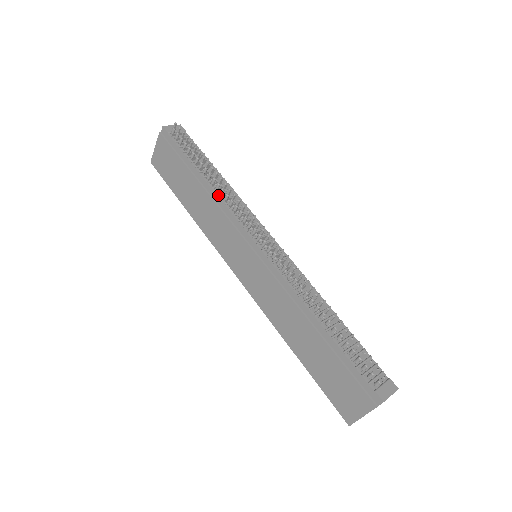
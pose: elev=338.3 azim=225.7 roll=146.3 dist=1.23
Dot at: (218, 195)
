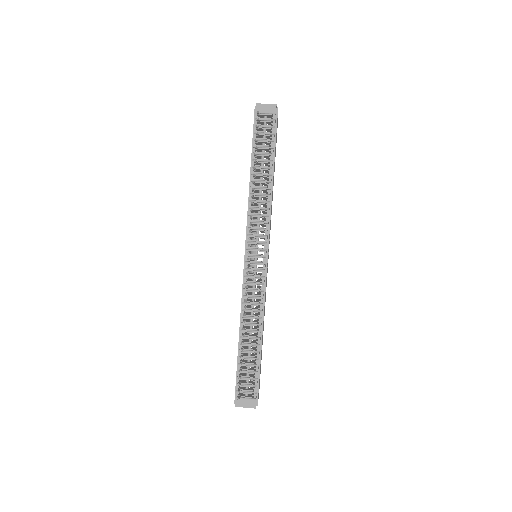
Dot at: occluded
